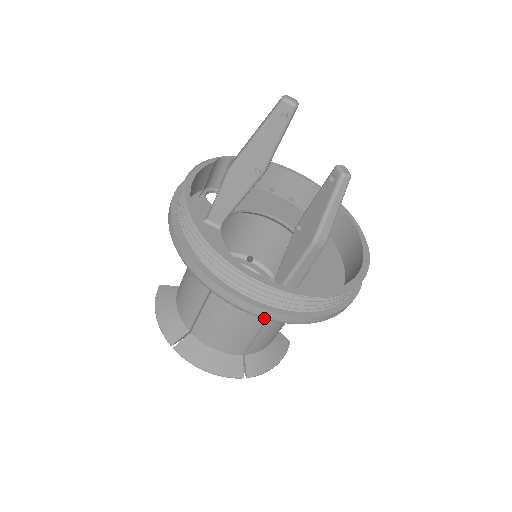
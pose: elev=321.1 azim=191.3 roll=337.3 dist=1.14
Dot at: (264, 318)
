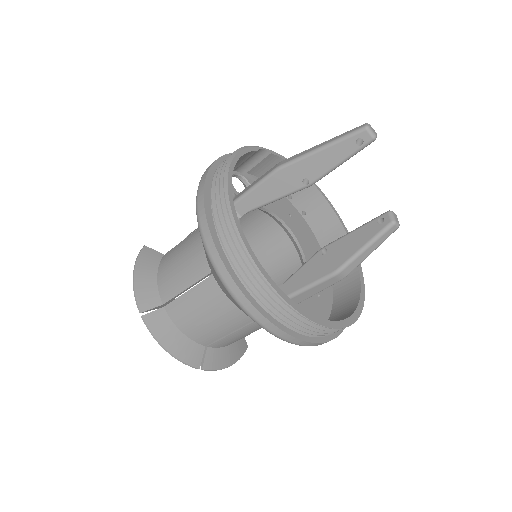
Dot at: (262, 326)
